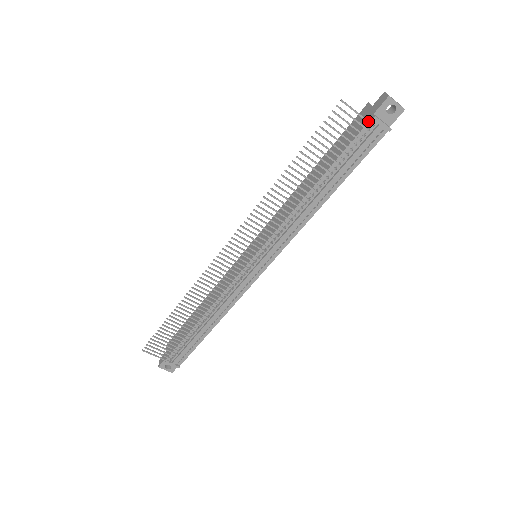
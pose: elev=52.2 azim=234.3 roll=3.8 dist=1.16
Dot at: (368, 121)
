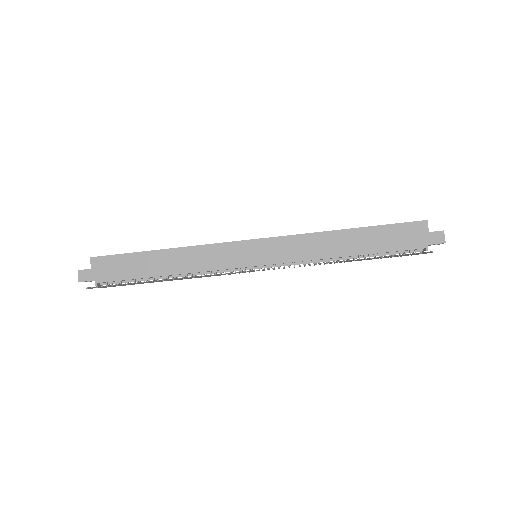
Dot at: occluded
